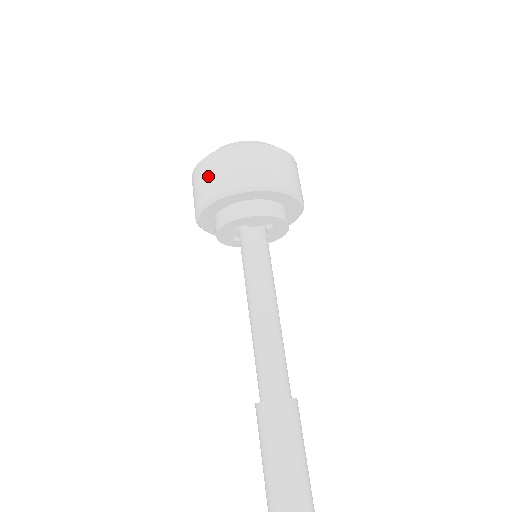
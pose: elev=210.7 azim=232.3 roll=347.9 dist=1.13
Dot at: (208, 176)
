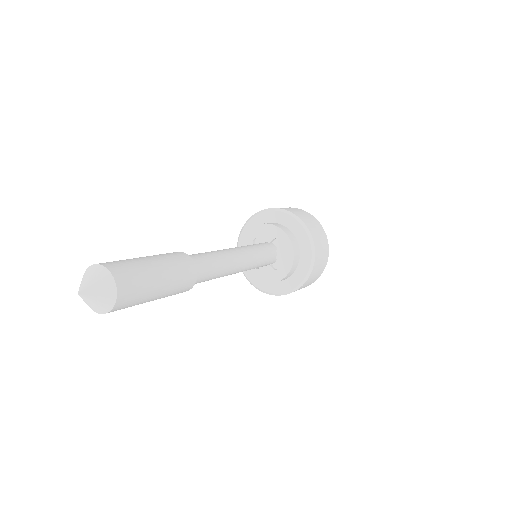
Dot at: occluded
